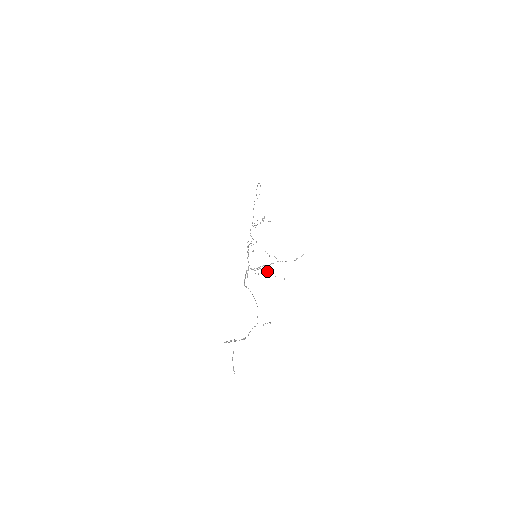
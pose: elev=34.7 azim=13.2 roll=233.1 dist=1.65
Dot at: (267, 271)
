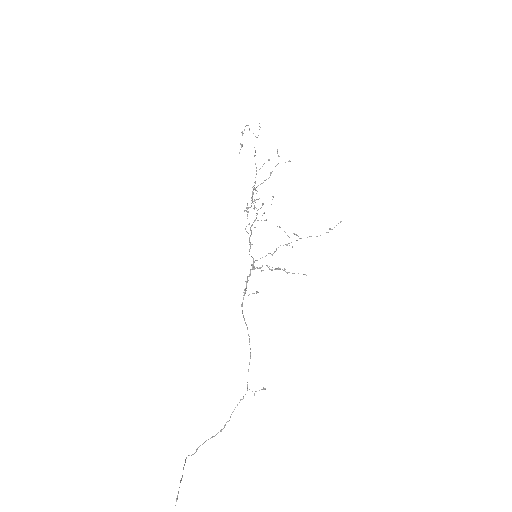
Dot at: occluded
